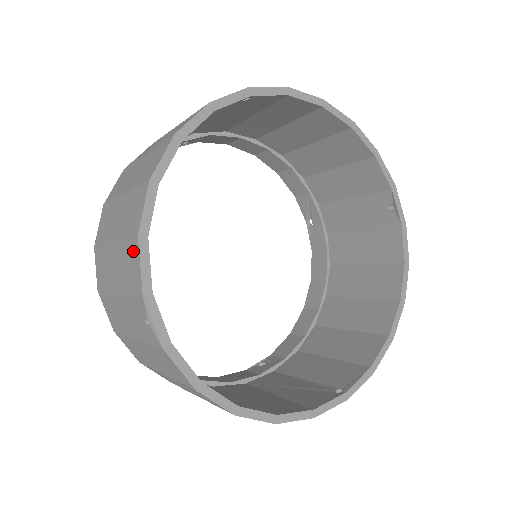
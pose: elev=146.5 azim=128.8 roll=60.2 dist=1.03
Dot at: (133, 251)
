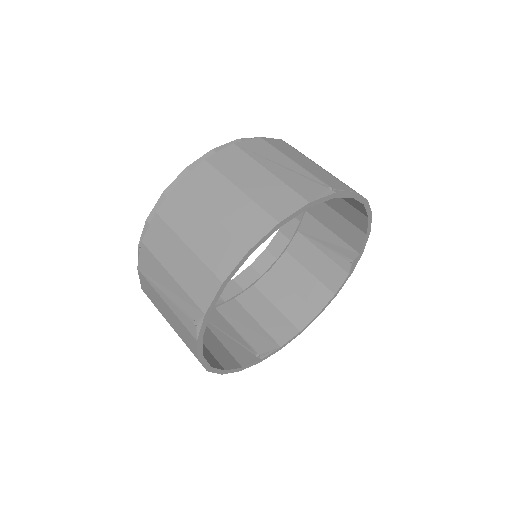
Dot at: (211, 283)
